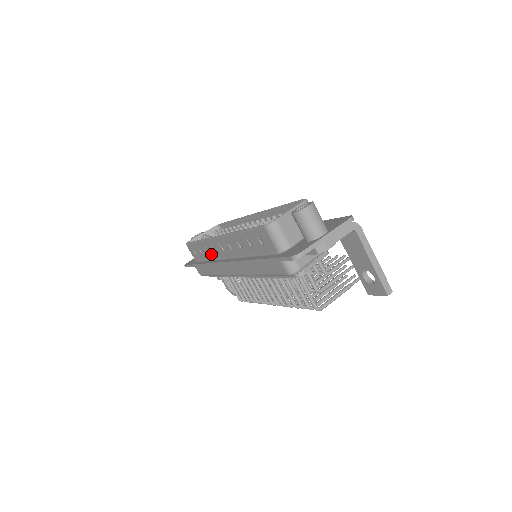
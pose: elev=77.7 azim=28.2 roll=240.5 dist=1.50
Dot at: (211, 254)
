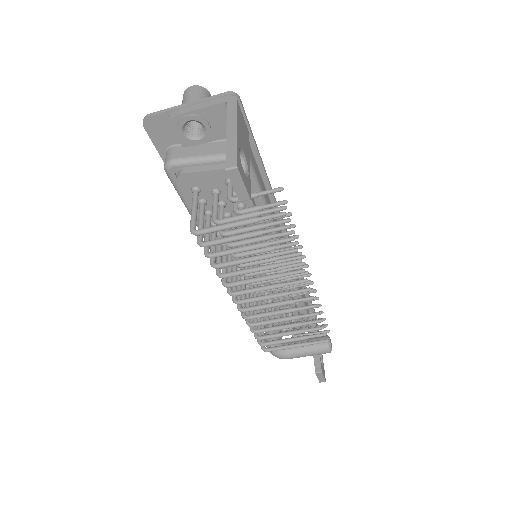
Dot at: occluded
